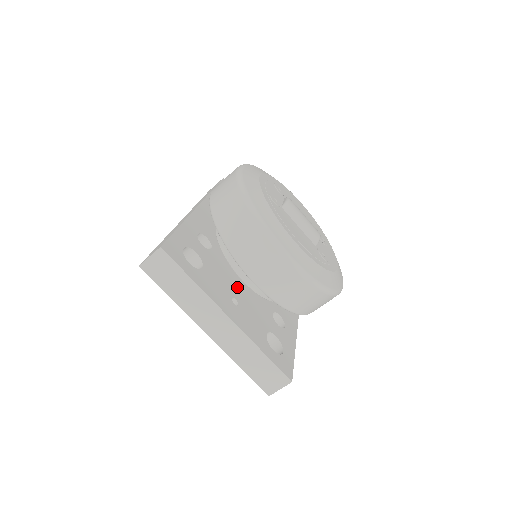
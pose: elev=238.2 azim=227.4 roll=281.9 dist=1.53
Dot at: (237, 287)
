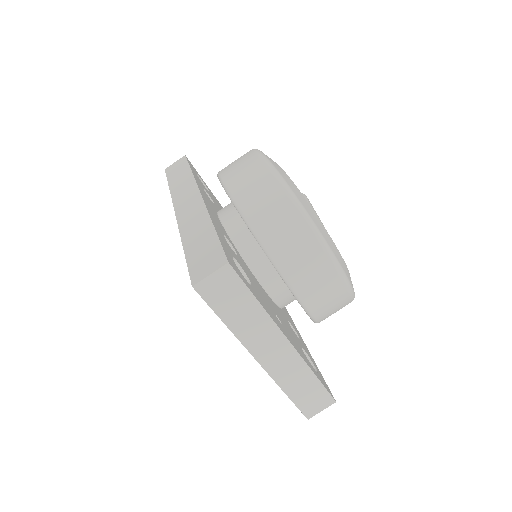
Dot at: (268, 299)
